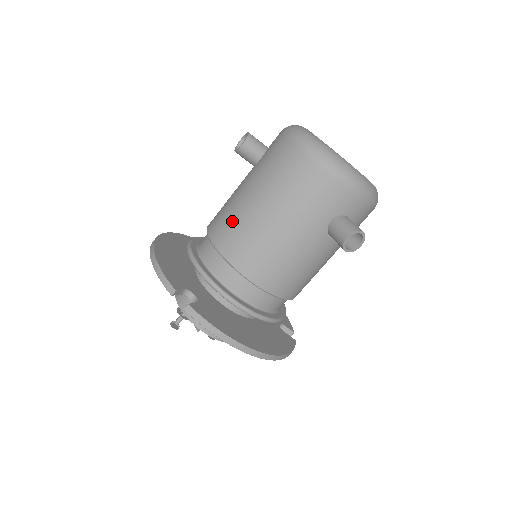
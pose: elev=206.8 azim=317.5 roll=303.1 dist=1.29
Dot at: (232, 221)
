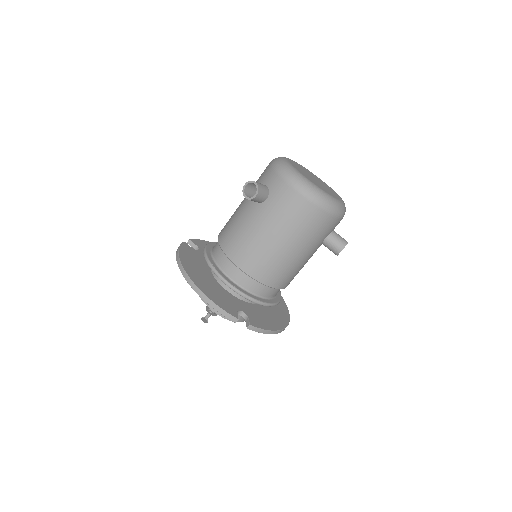
Dot at: (258, 254)
